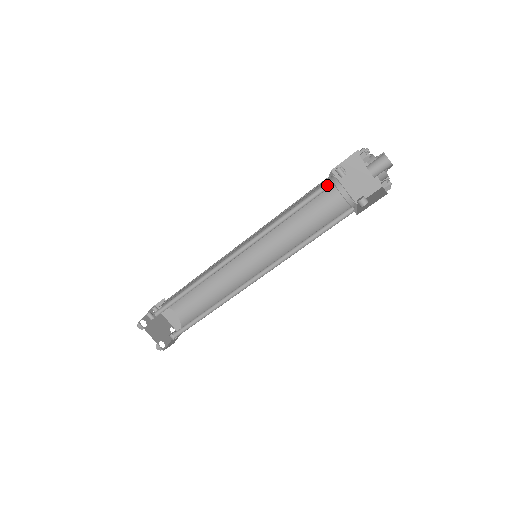
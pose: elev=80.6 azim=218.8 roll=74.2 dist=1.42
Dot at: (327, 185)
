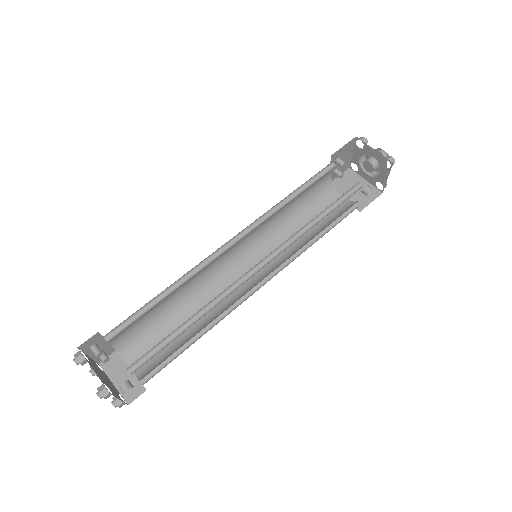
Dot at: (330, 169)
